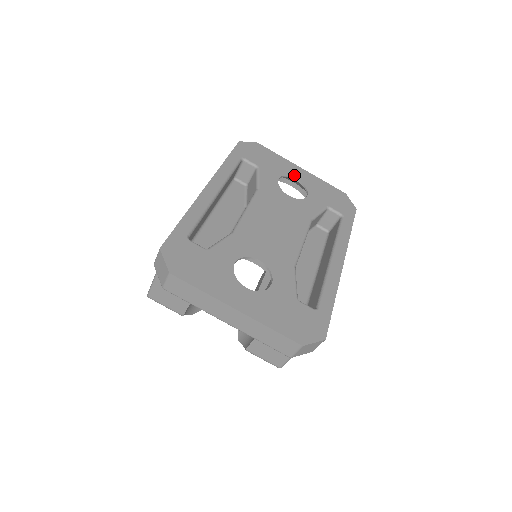
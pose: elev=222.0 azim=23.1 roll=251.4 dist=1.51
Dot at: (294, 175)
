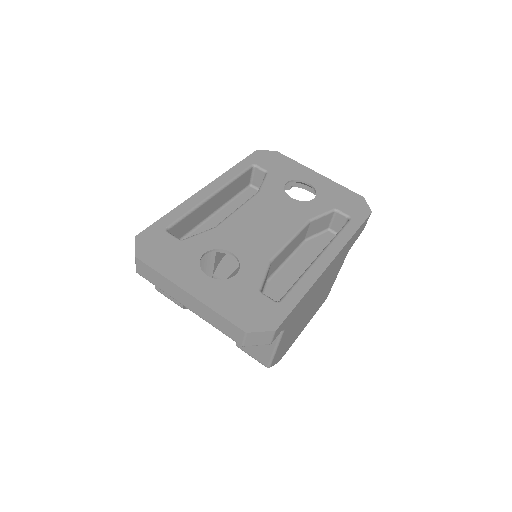
Dot at: (306, 179)
